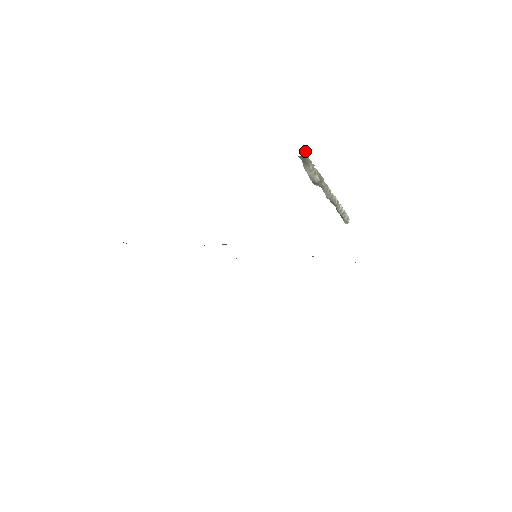
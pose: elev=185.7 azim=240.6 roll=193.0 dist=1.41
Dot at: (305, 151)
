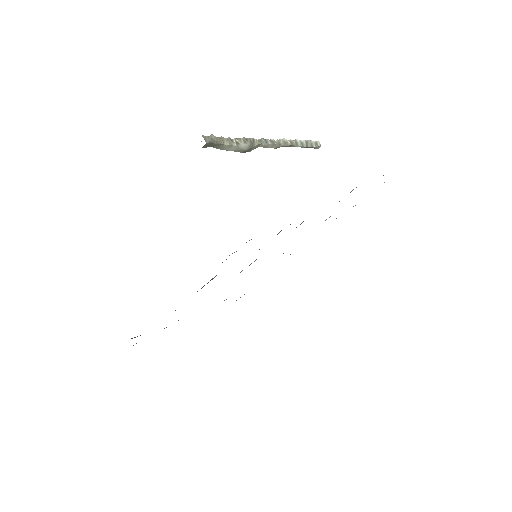
Dot at: (205, 136)
